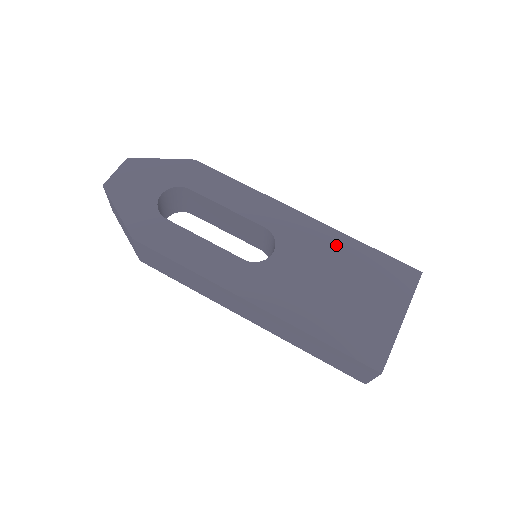
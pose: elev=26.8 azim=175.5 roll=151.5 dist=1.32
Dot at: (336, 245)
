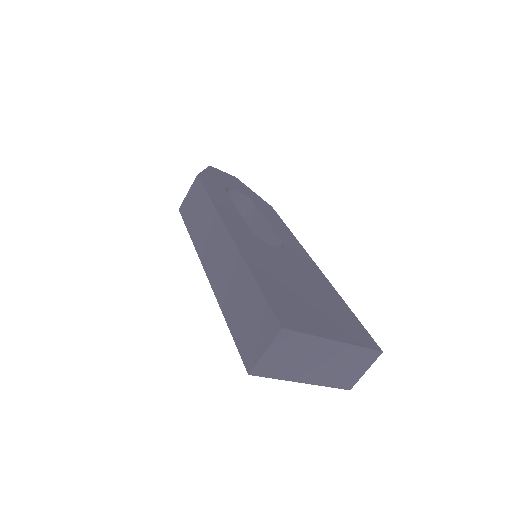
Dot at: (324, 285)
